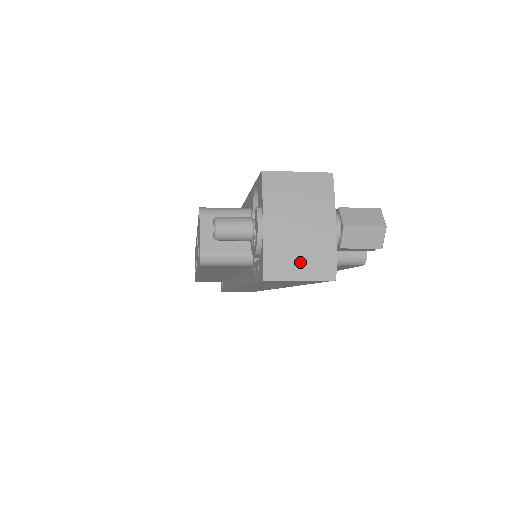
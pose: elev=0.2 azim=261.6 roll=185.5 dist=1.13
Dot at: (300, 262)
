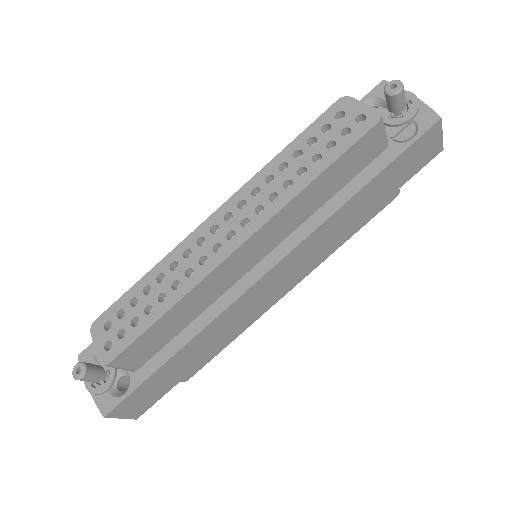
Dot at: occluded
